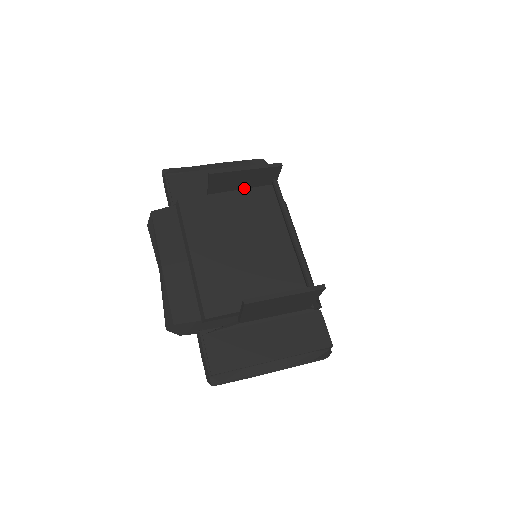
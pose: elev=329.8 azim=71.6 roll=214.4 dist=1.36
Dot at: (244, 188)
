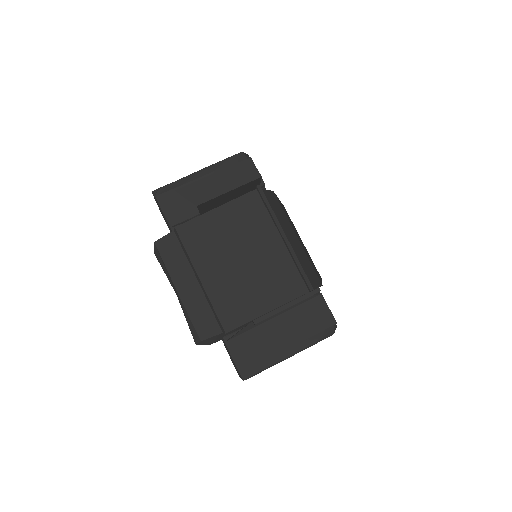
Dot at: (231, 199)
